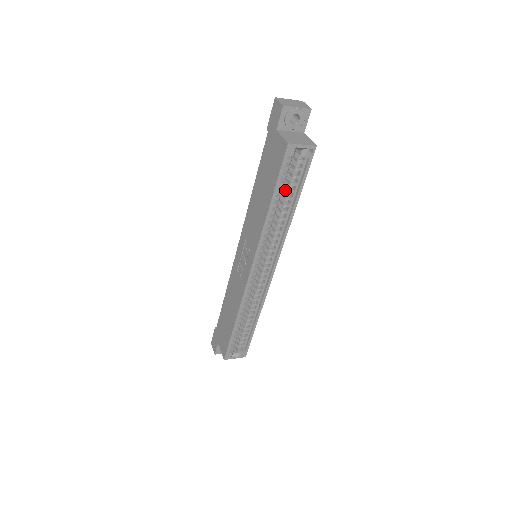
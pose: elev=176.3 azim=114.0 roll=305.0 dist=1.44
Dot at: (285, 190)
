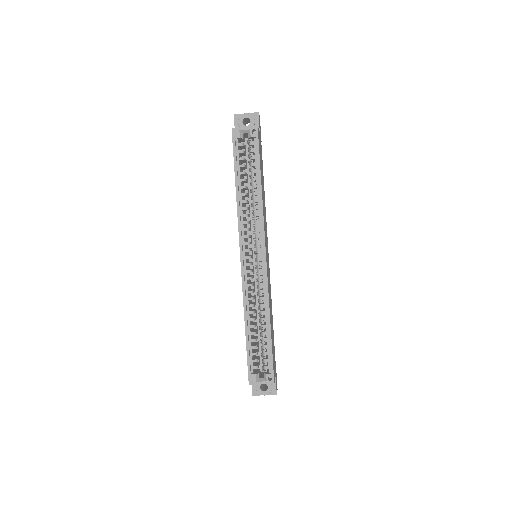
Dot at: (251, 175)
